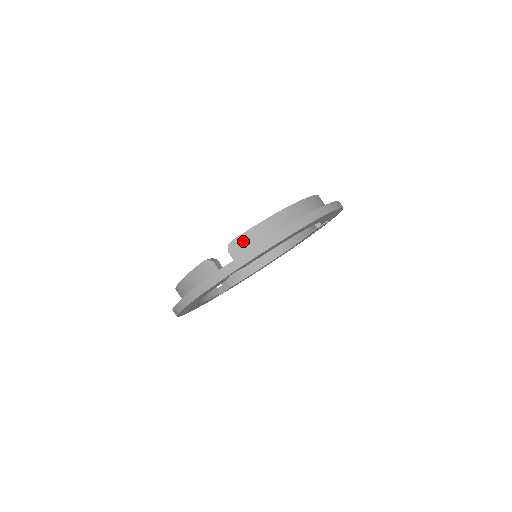
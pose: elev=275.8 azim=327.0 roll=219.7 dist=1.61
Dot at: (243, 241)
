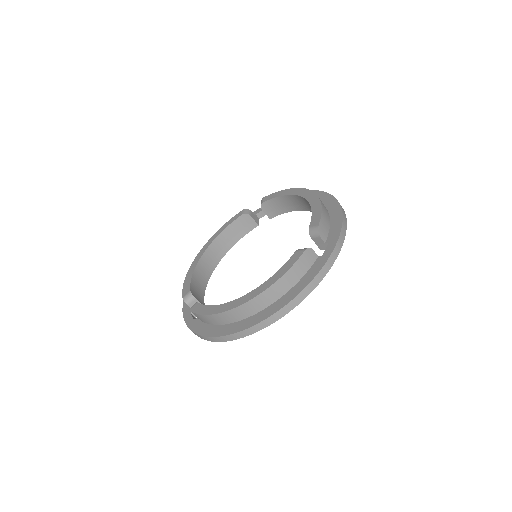
Dot at: (196, 316)
